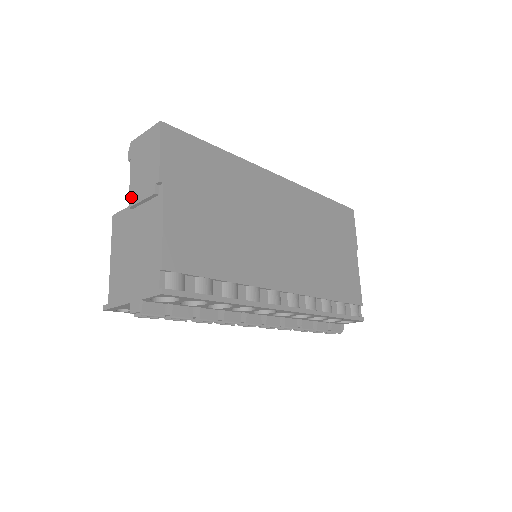
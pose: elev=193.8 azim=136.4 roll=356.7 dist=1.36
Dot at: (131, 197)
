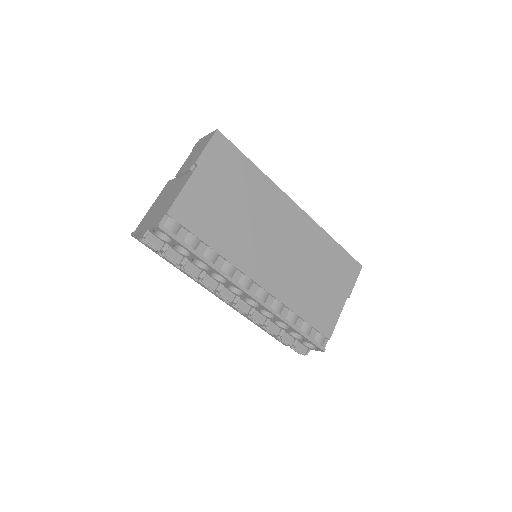
Dot at: (180, 170)
